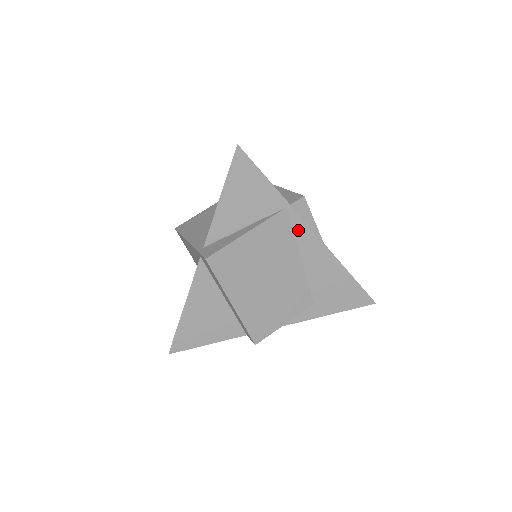
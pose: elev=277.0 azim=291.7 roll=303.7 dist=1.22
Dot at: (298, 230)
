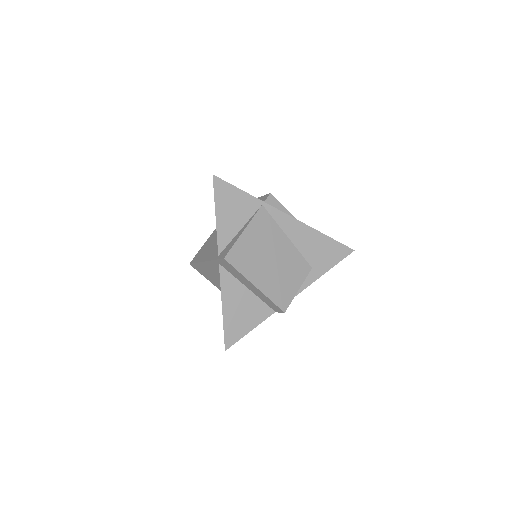
Dot at: (277, 218)
